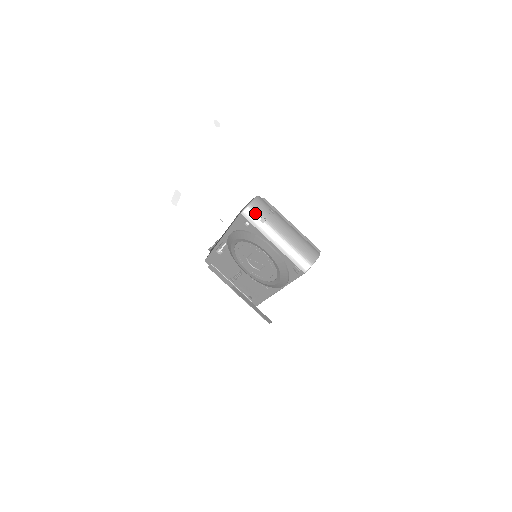
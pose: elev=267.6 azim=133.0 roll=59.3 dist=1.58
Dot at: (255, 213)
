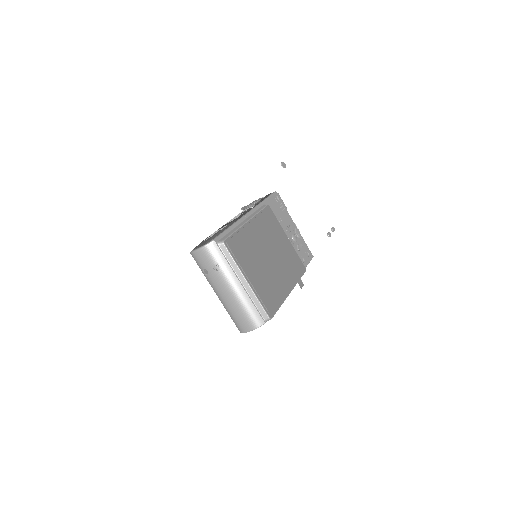
Dot at: (199, 262)
